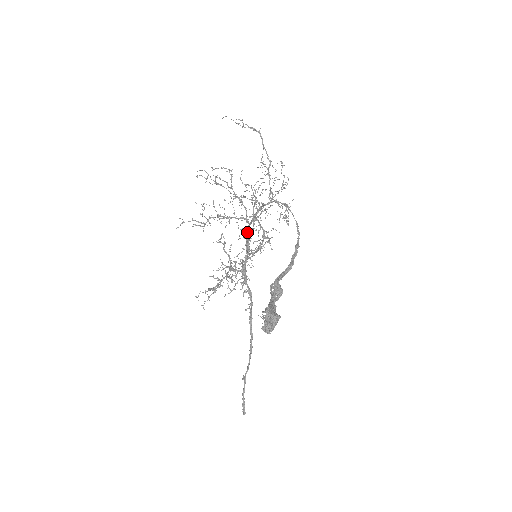
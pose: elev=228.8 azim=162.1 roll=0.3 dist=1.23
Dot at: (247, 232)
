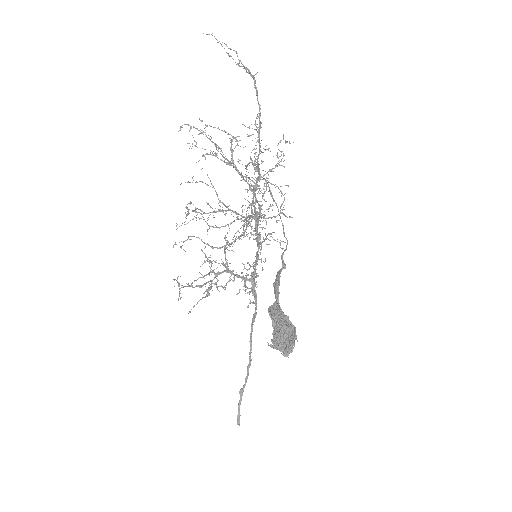
Dot at: (282, 249)
